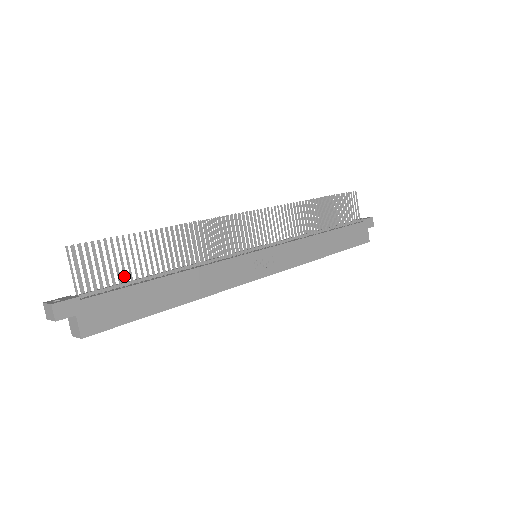
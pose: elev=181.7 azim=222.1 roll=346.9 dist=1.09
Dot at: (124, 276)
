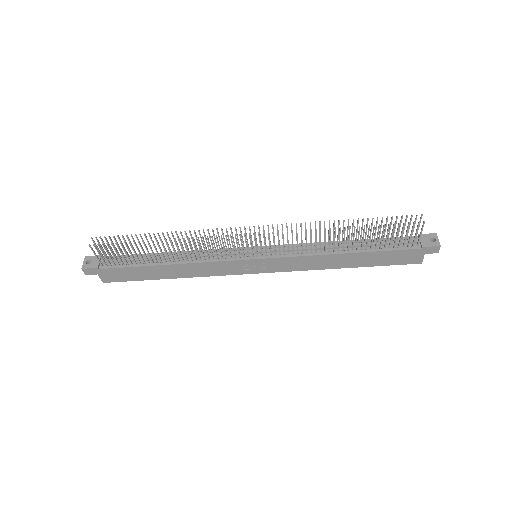
Dot at: (129, 260)
